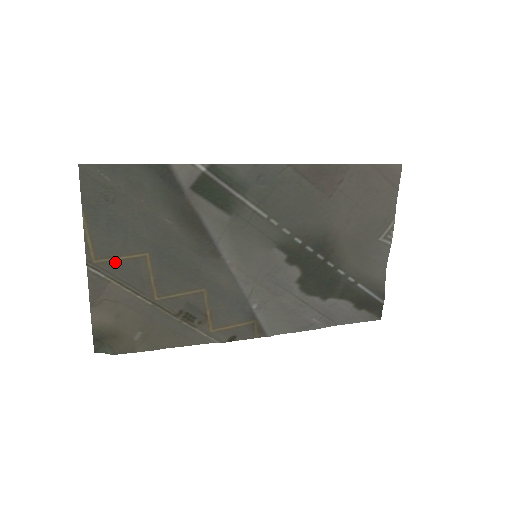
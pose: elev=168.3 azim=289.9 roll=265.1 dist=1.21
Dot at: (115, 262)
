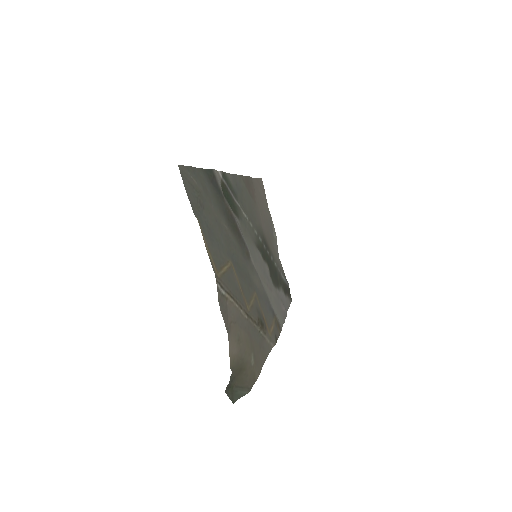
Dot at: (225, 274)
